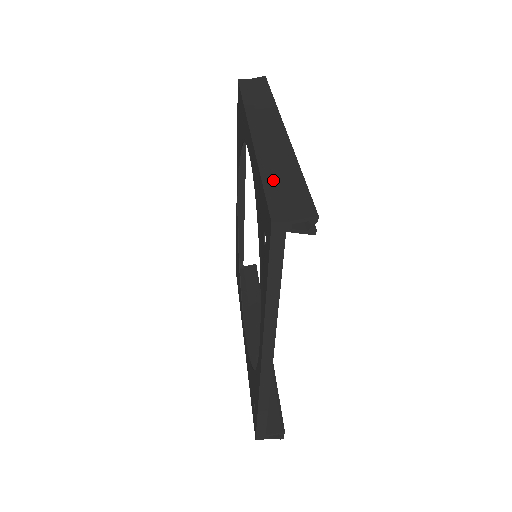
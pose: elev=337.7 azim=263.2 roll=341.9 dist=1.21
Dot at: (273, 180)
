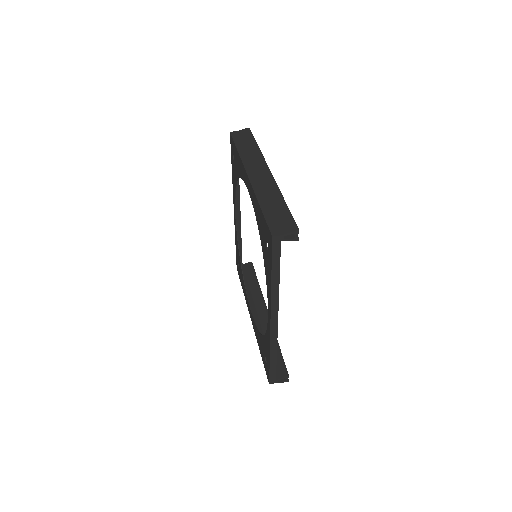
Dot at: (268, 209)
